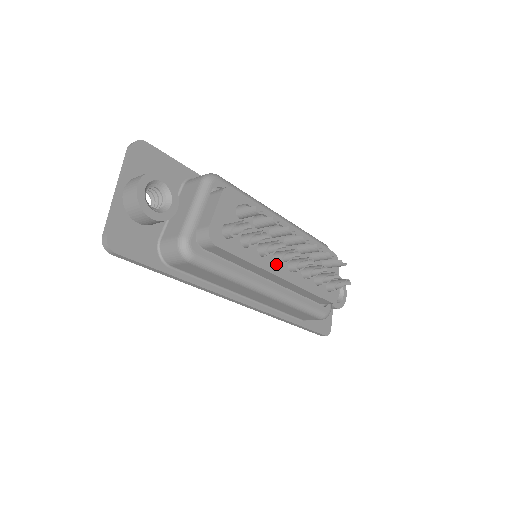
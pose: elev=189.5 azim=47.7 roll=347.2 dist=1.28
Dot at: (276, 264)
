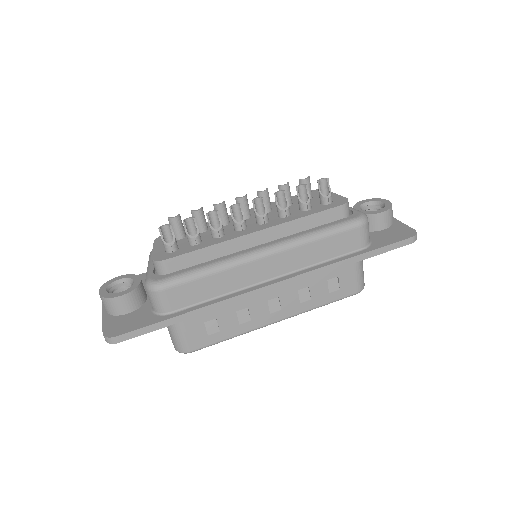
Dot at: (243, 231)
